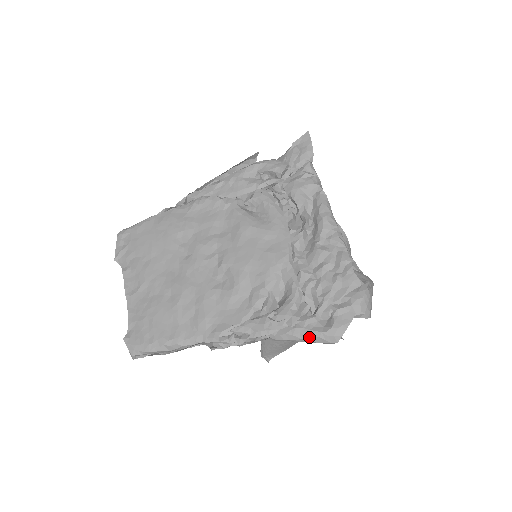
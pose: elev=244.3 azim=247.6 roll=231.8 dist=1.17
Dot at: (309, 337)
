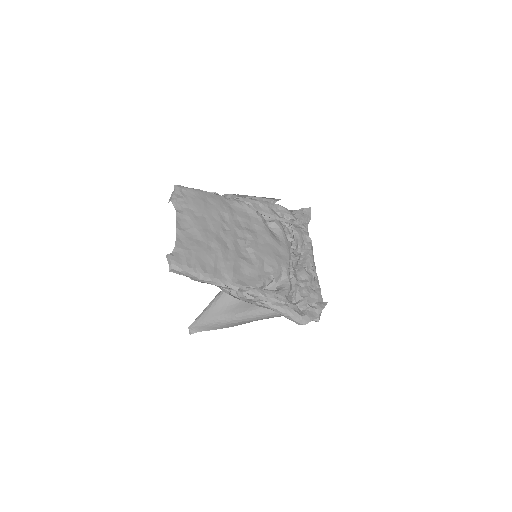
Dot at: (292, 314)
